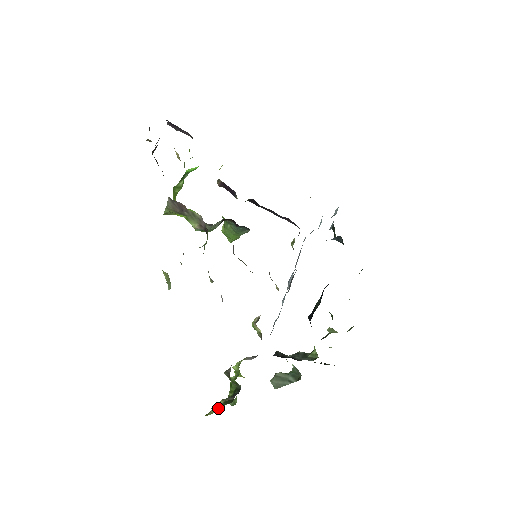
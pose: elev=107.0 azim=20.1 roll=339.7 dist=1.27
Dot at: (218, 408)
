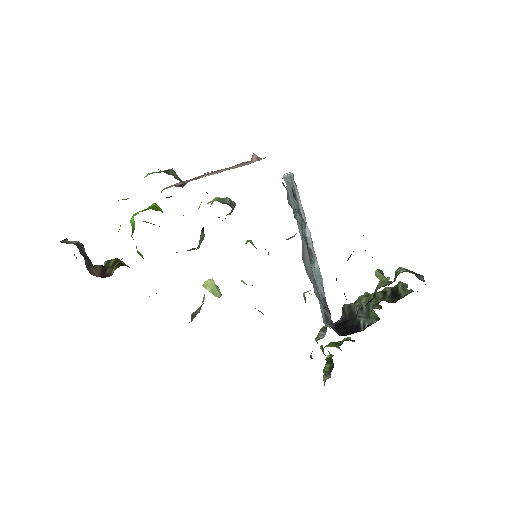
Dot at: occluded
